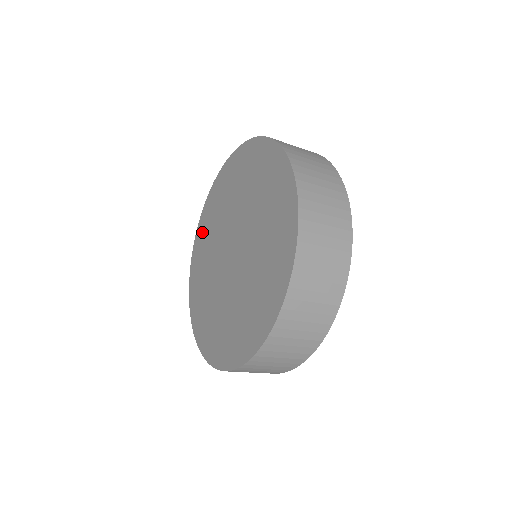
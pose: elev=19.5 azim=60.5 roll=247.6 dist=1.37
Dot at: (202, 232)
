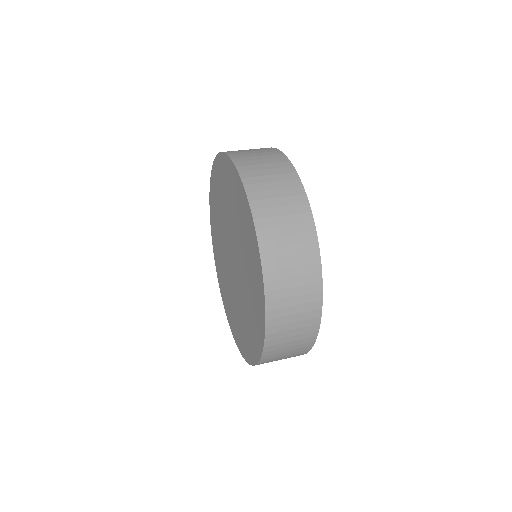
Dot at: (213, 193)
